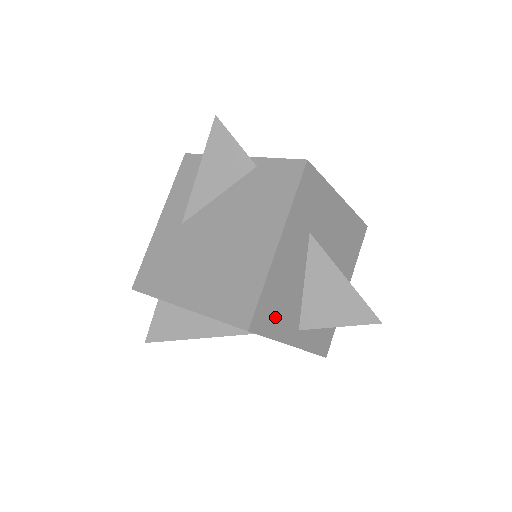
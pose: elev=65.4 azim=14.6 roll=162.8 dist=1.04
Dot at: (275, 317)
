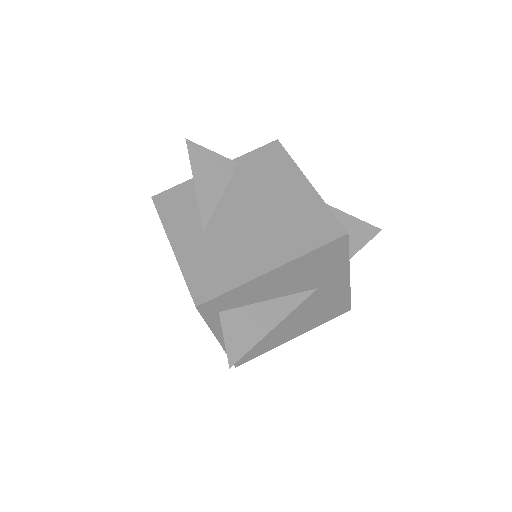
Dot at: occluded
